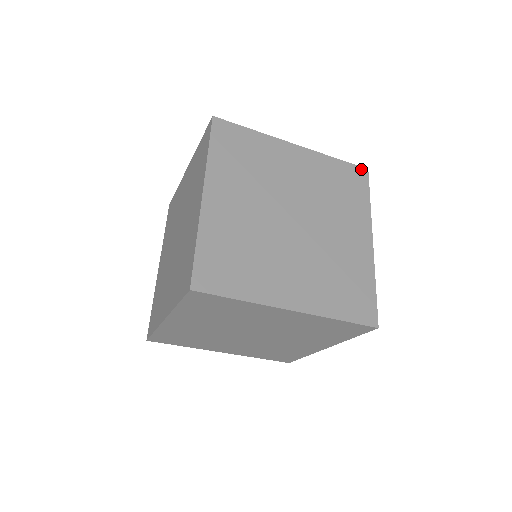
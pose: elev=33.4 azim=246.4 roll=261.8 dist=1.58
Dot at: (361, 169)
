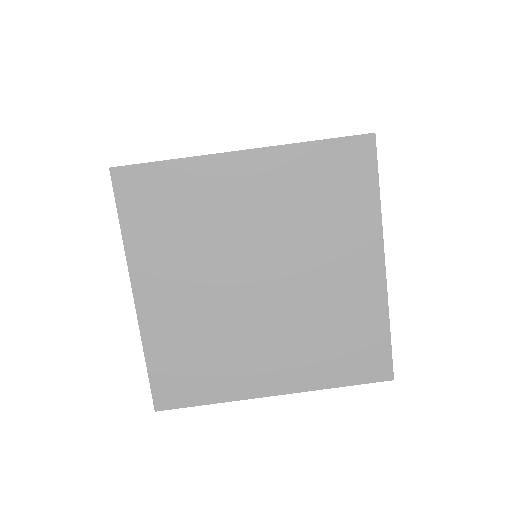
Dot at: occluded
